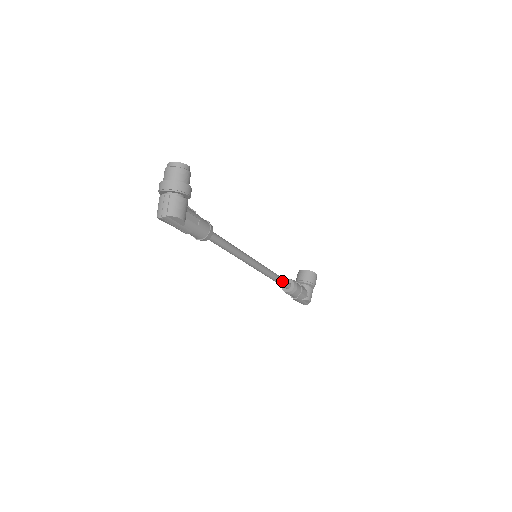
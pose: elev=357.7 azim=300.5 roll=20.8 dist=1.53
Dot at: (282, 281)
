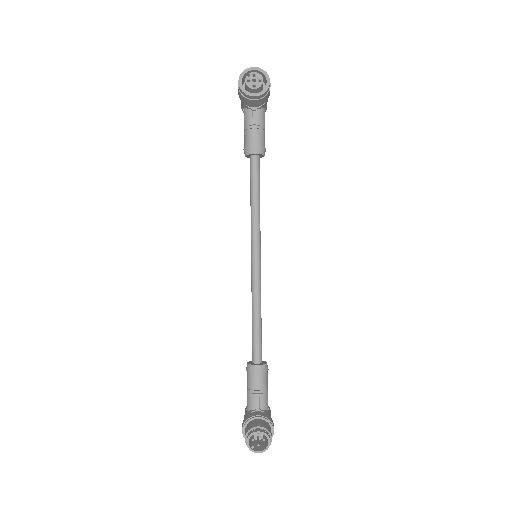
Dot at: (259, 184)
